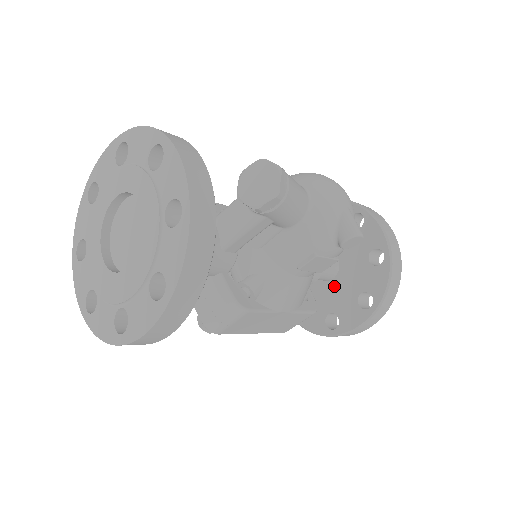
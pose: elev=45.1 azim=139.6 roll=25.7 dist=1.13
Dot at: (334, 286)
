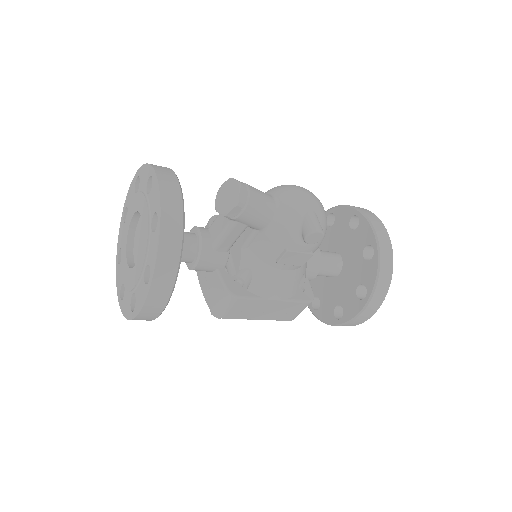
Dot at: (339, 281)
